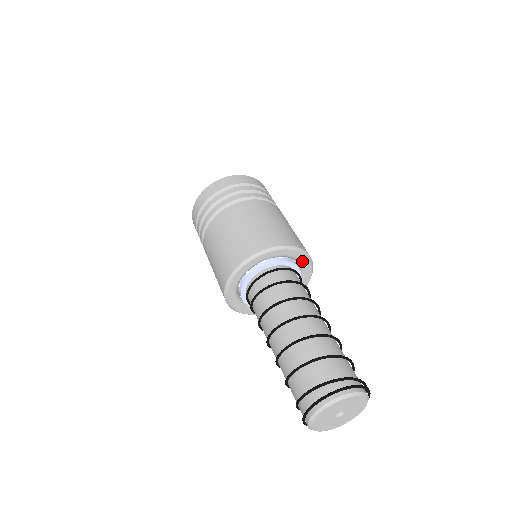
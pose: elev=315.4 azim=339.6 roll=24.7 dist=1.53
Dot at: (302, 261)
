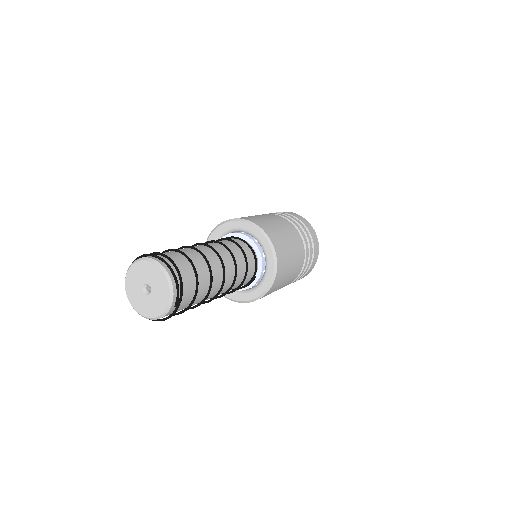
Dot at: (268, 258)
